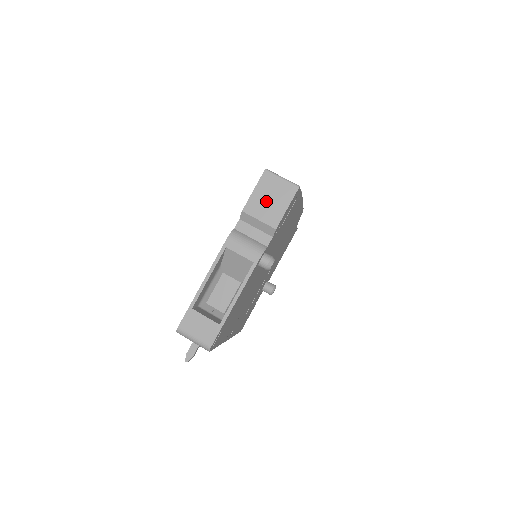
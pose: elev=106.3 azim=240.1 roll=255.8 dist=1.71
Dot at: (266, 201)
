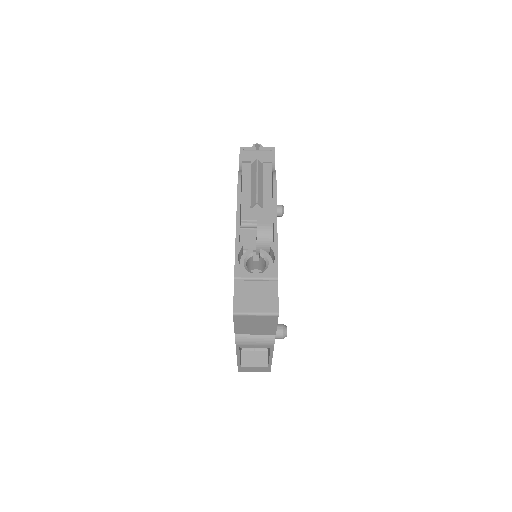
Dot at: (252, 327)
